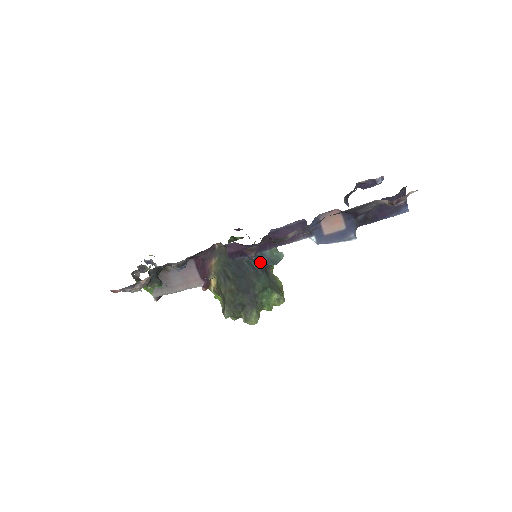
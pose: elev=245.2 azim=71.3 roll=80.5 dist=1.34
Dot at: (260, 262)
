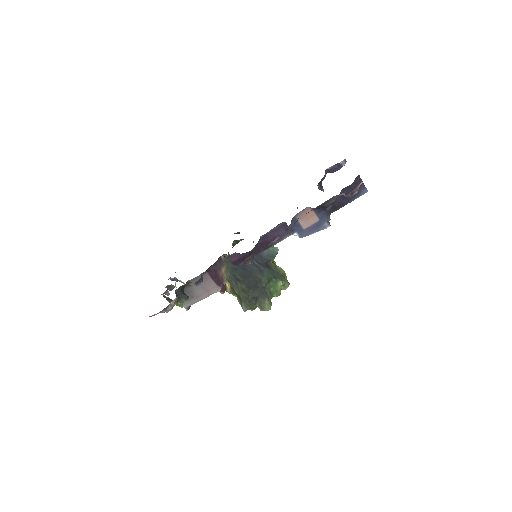
Dot at: (261, 260)
